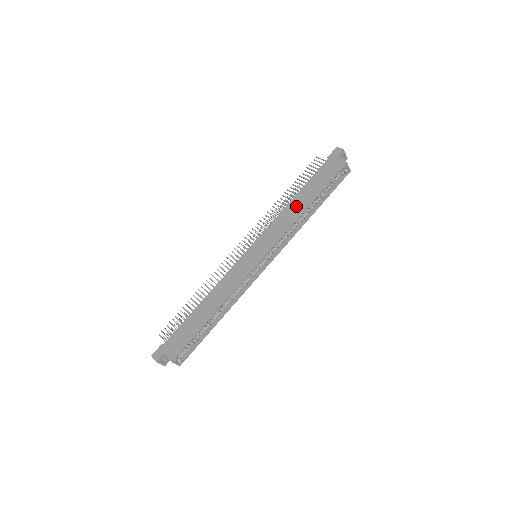
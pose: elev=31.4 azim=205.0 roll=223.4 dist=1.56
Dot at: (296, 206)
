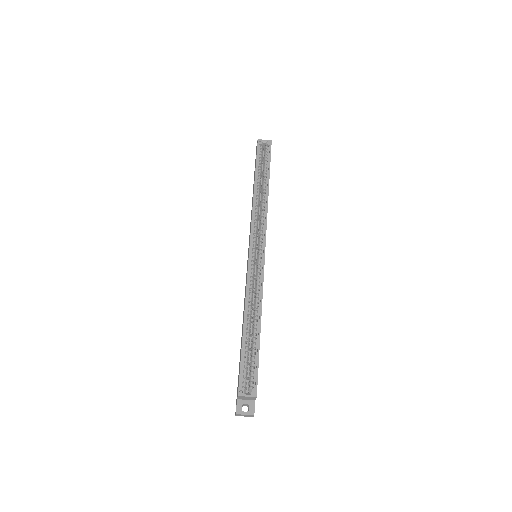
Dot at: occluded
